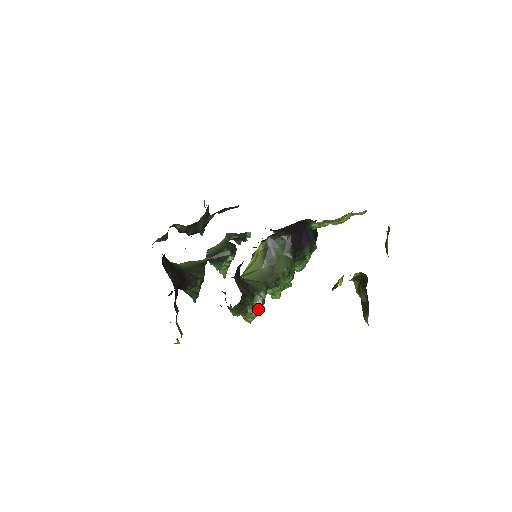
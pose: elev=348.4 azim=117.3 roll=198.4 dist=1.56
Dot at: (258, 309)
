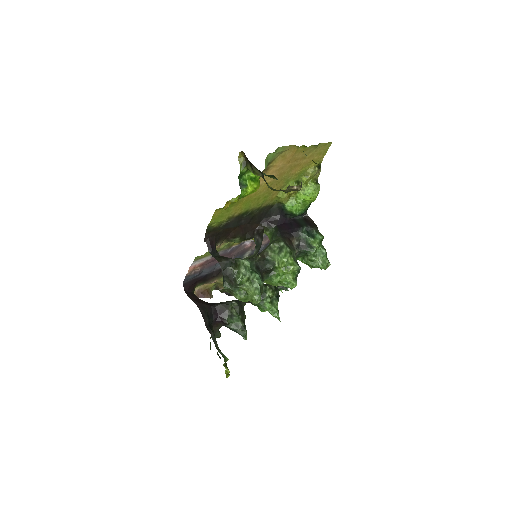
Dot at: (254, 282)
